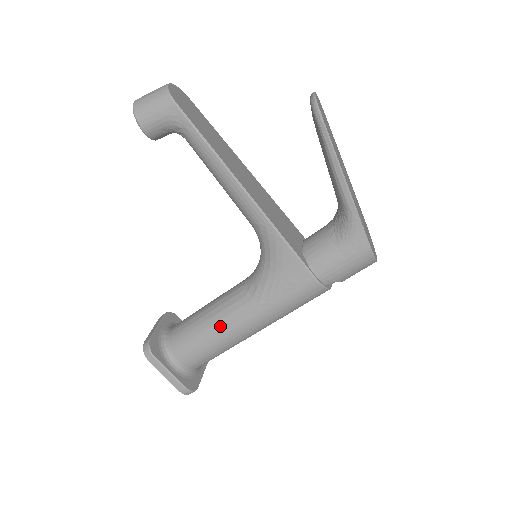
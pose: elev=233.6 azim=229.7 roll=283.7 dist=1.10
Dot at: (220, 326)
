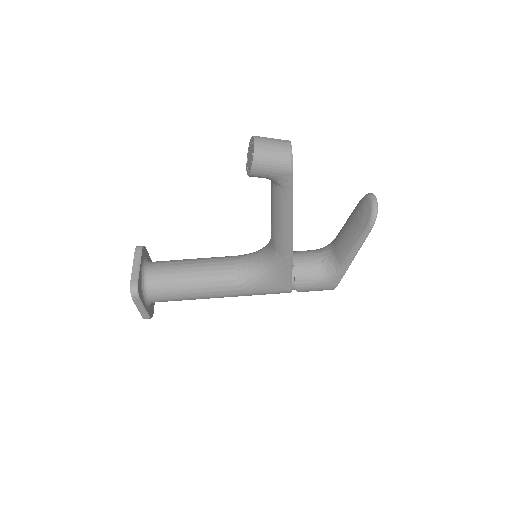
Dot at: (204, 291)
